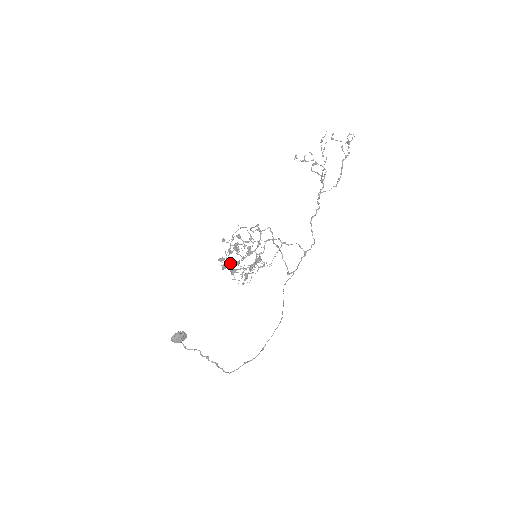
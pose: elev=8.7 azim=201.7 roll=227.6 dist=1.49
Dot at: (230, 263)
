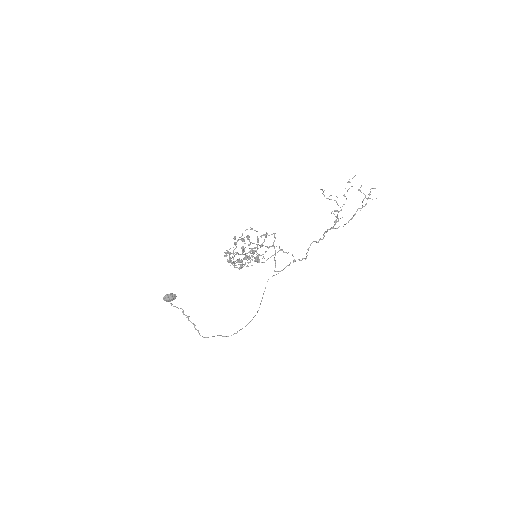
Dot at: occluded
